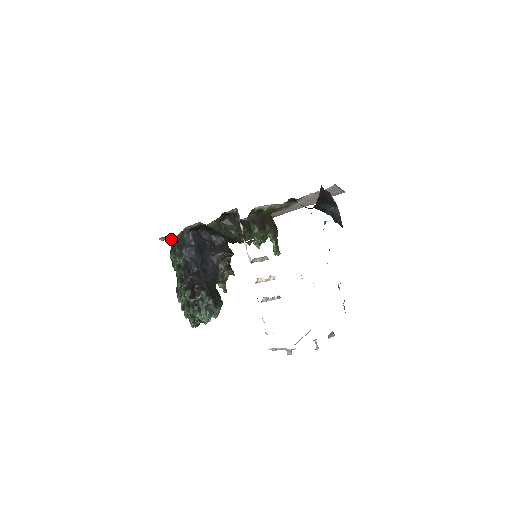
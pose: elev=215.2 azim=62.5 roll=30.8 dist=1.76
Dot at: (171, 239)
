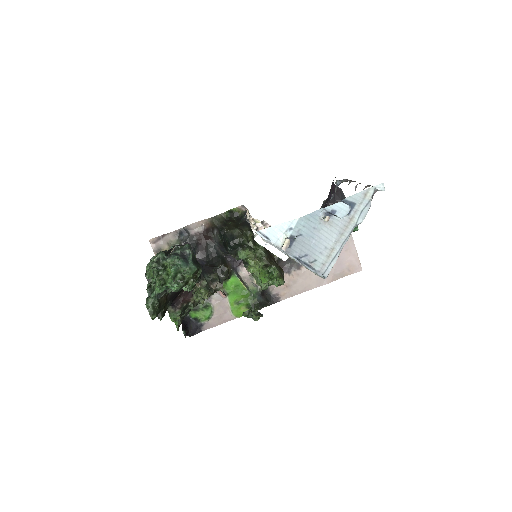
Dot at: occluded
